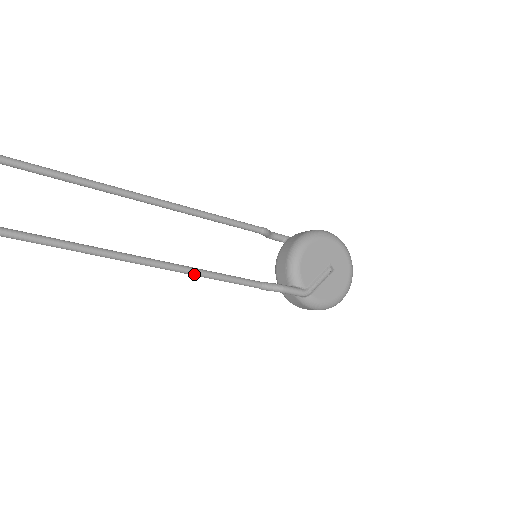
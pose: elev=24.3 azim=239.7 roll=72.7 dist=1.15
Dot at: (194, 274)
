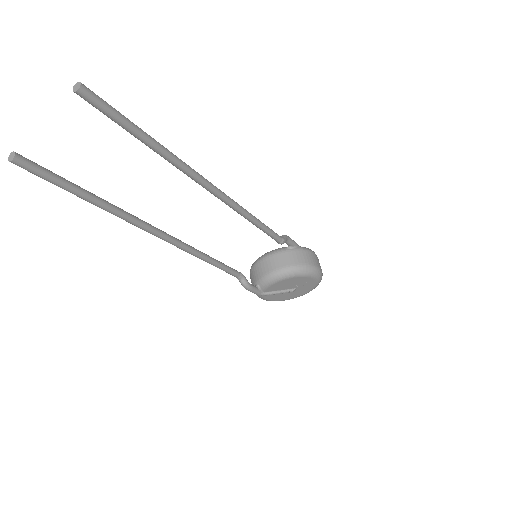
Dot at: (198, 257)
